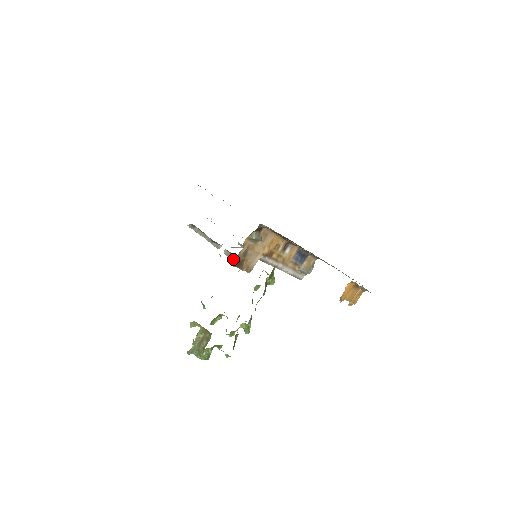
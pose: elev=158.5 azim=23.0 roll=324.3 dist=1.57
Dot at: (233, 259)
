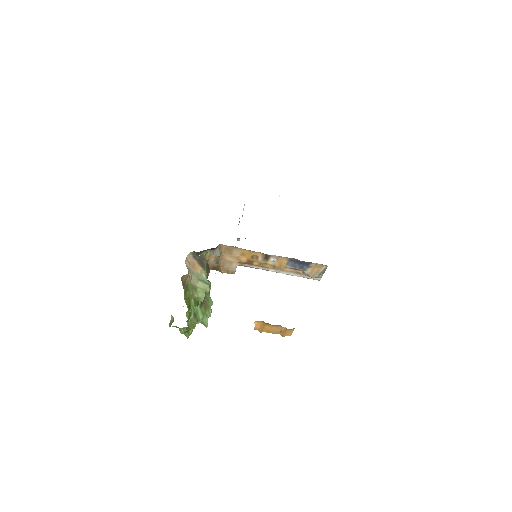
Dot at: occluded
